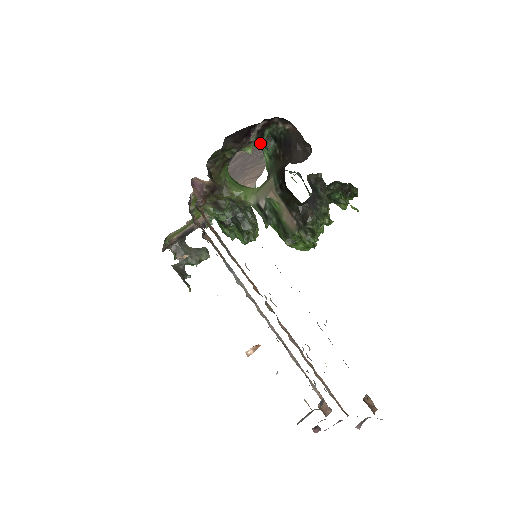
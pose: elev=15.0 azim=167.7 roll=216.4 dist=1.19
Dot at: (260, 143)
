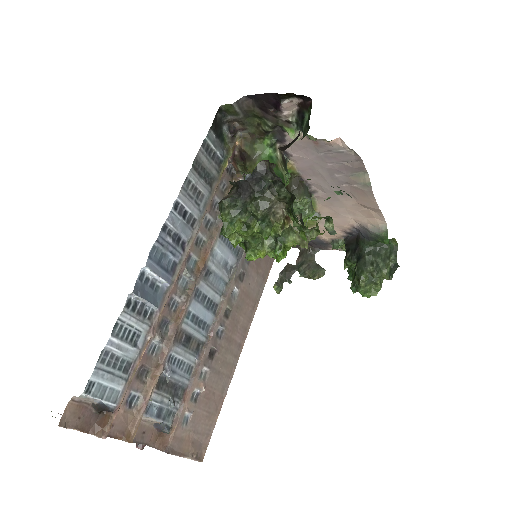
Dot at: (302, 129)
